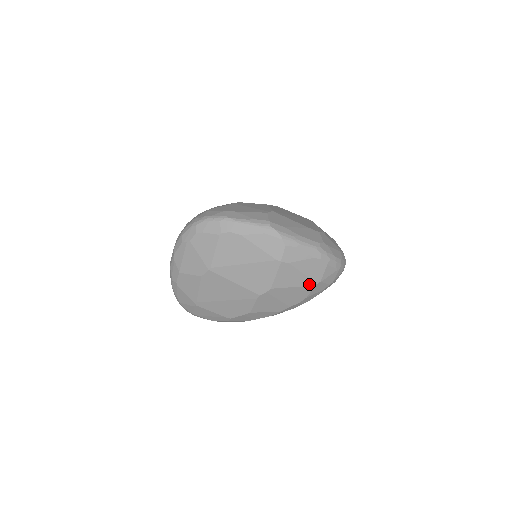
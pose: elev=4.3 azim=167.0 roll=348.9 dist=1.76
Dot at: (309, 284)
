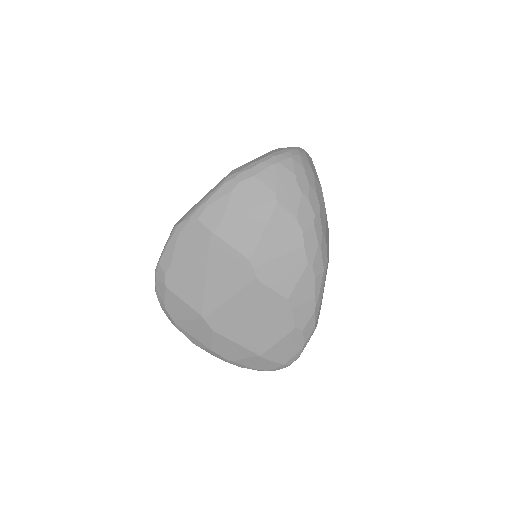
Dot at: (270, 209)
